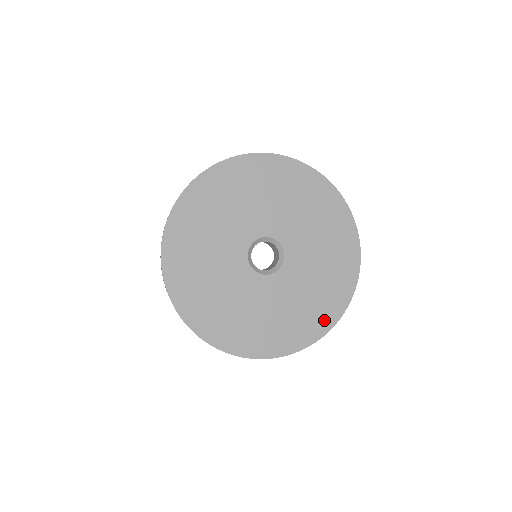
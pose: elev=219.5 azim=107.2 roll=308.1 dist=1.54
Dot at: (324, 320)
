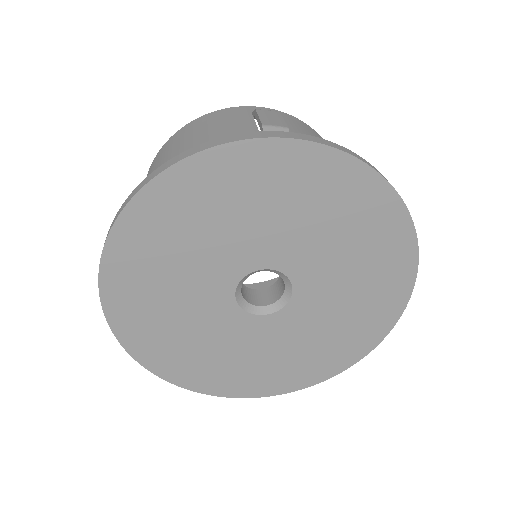
Dot at: (349, 353)
